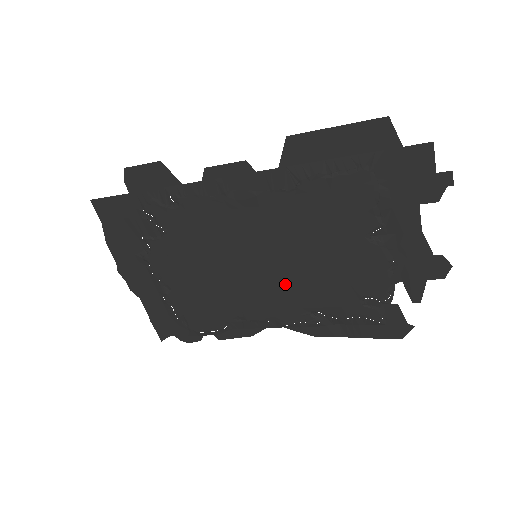
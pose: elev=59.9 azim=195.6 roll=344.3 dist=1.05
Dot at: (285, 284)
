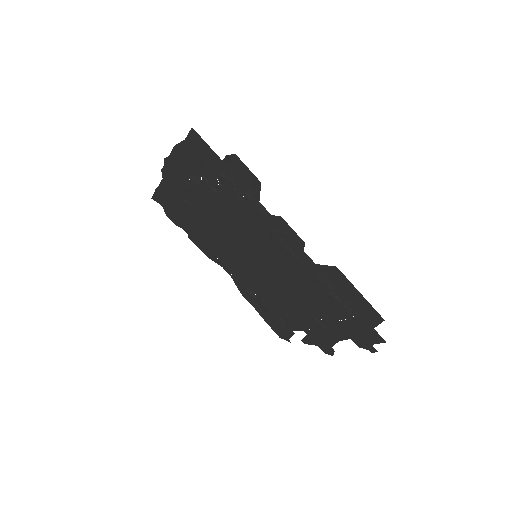
Dot at: (255, 275)
